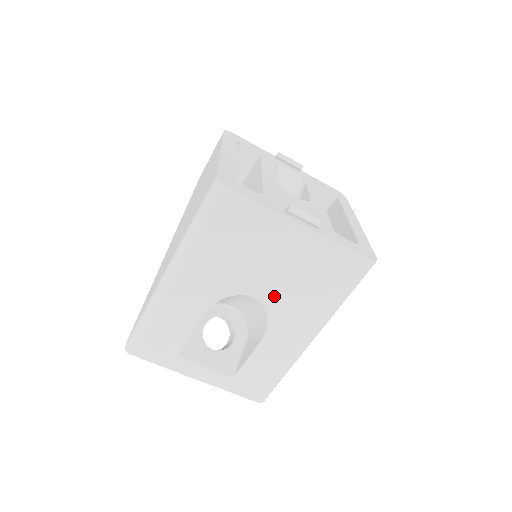
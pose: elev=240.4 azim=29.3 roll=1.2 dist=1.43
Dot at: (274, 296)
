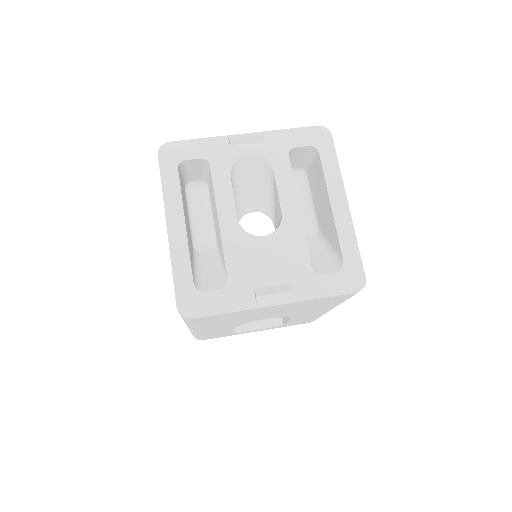
Dot at: (283, 315)
